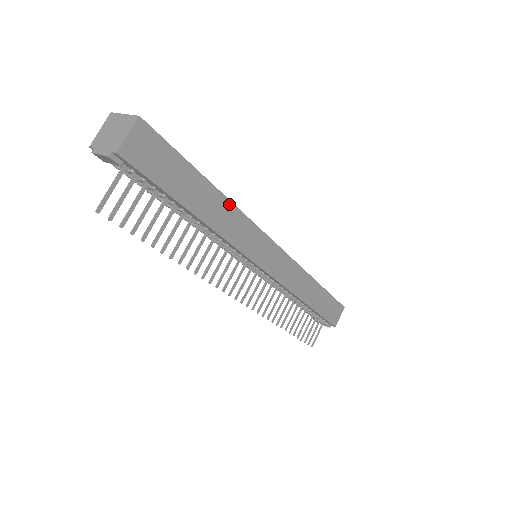
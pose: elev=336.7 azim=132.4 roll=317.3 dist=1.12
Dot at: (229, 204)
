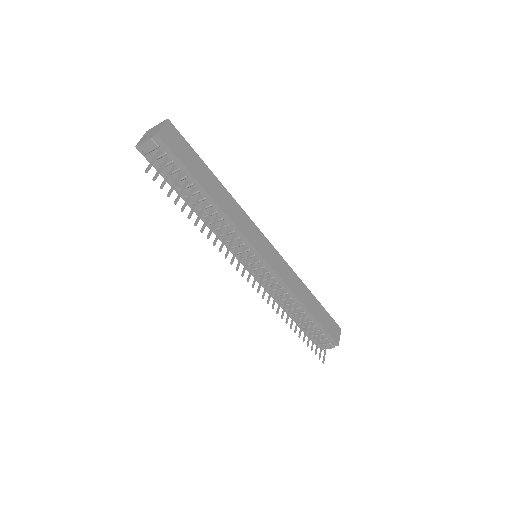
Dot at: (230, 196)
